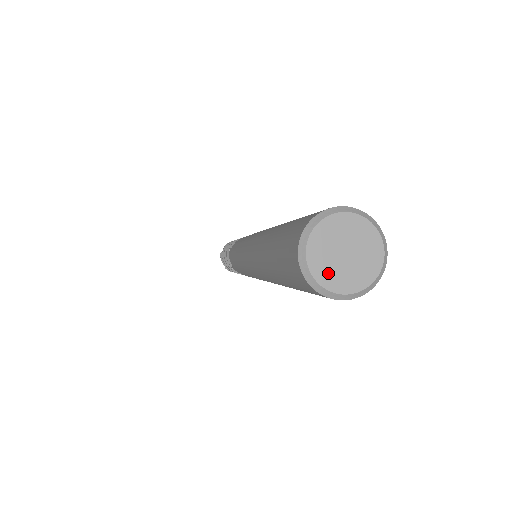
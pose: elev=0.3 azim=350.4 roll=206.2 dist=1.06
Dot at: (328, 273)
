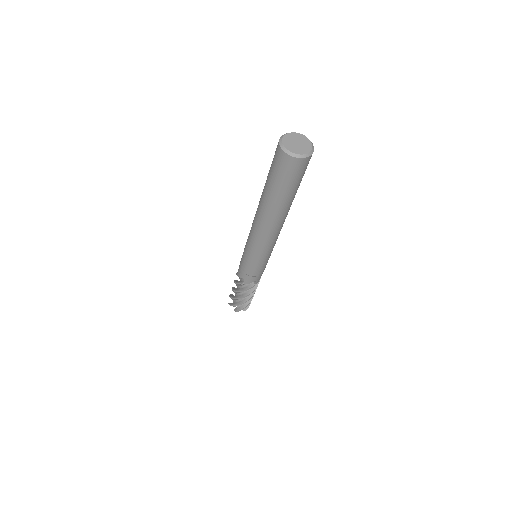
Dot at: (288, 143)
